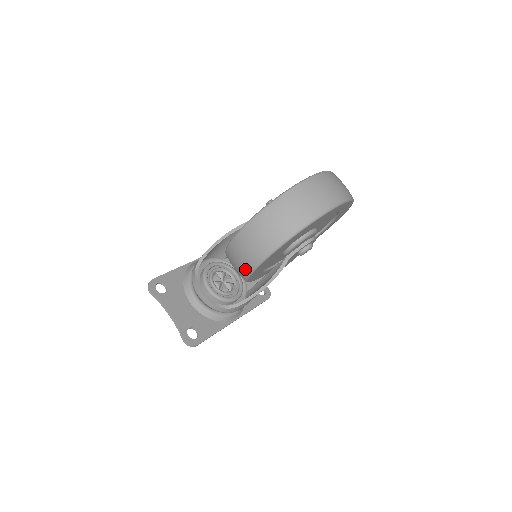
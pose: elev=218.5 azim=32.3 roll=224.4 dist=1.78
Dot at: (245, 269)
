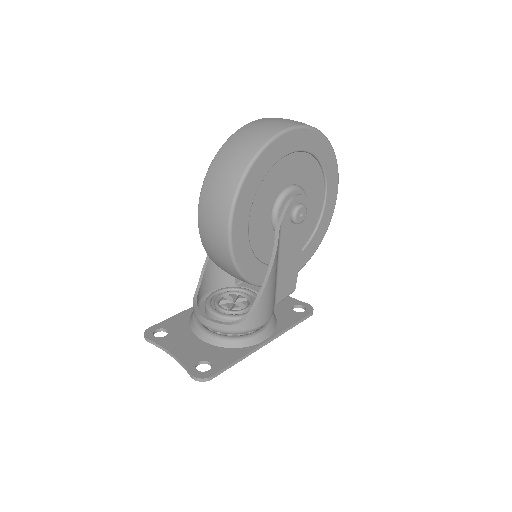
Dot at: (225, 256)
